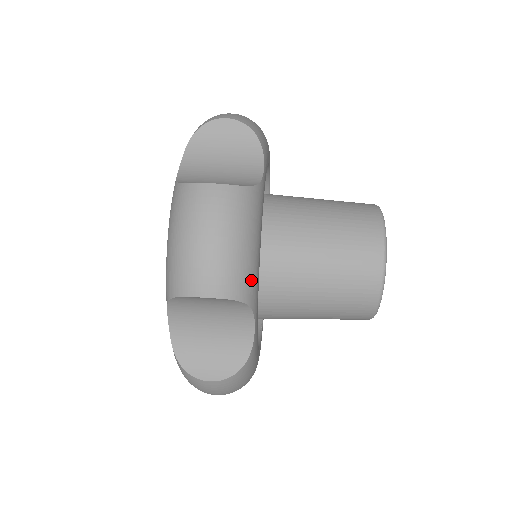
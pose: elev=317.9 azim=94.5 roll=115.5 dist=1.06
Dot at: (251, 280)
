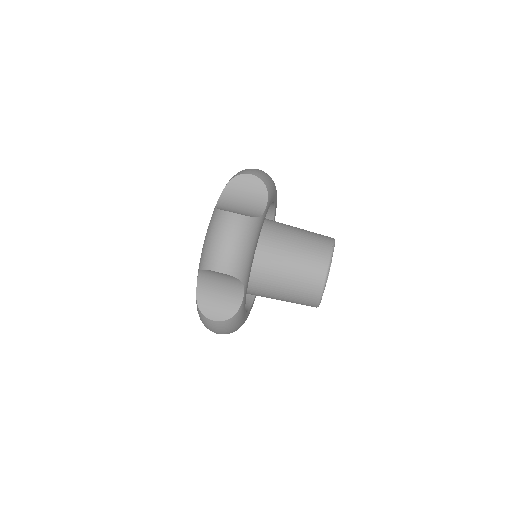
Dot at: (246, 268)
